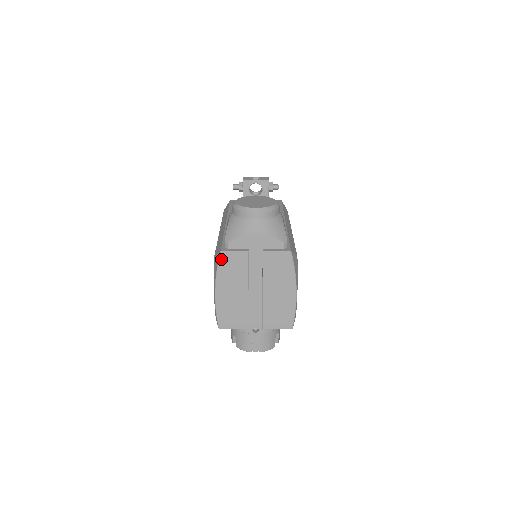
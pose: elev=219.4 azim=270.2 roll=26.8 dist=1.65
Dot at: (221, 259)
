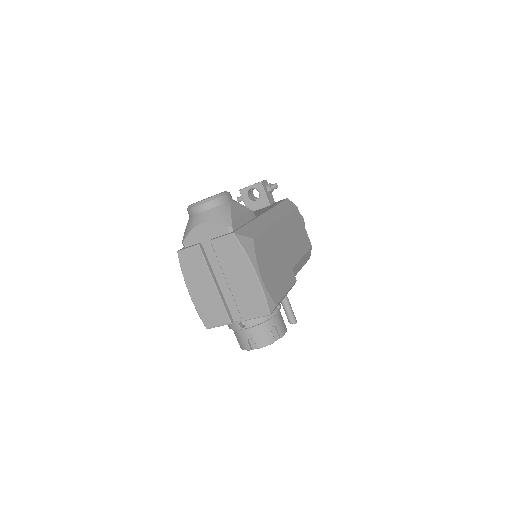
Dot at: (180, 259)
